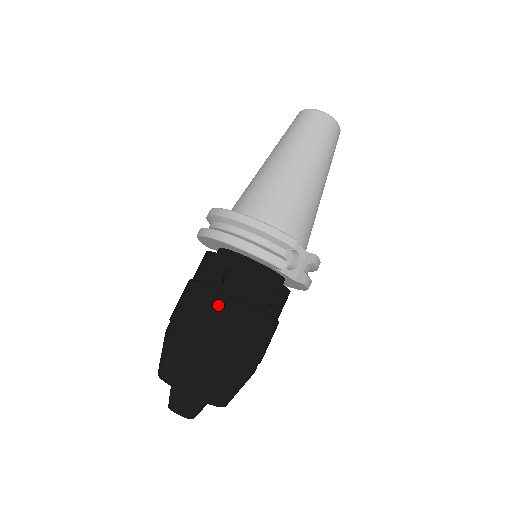
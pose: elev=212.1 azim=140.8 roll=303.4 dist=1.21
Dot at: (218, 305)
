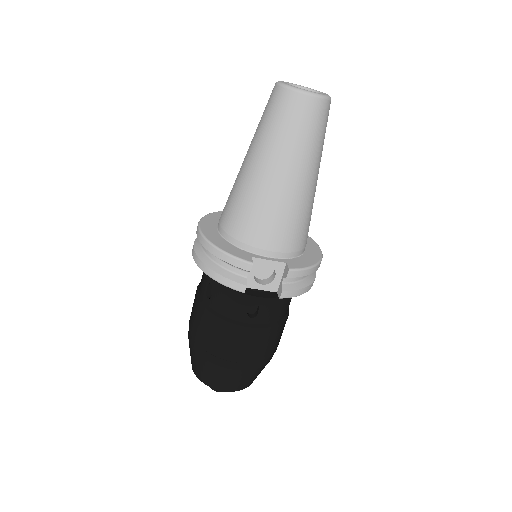
Dot at: (204, 318)
